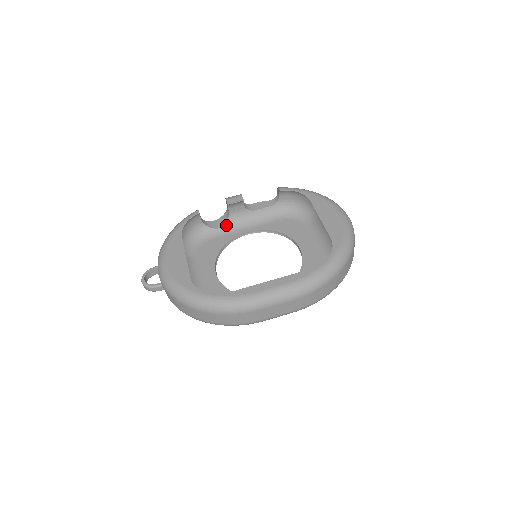
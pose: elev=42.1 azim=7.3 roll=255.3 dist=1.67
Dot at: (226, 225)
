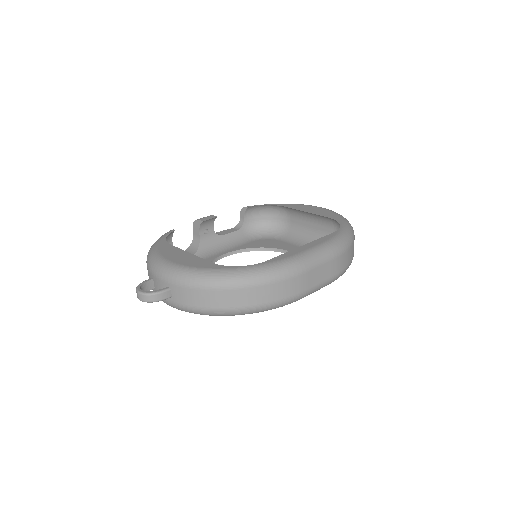
Dot at: (198, 252)
